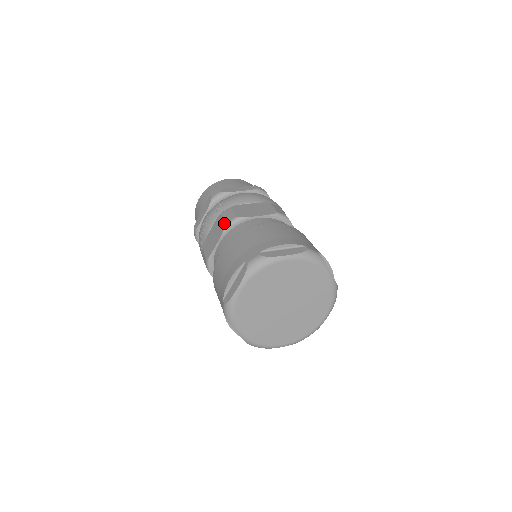
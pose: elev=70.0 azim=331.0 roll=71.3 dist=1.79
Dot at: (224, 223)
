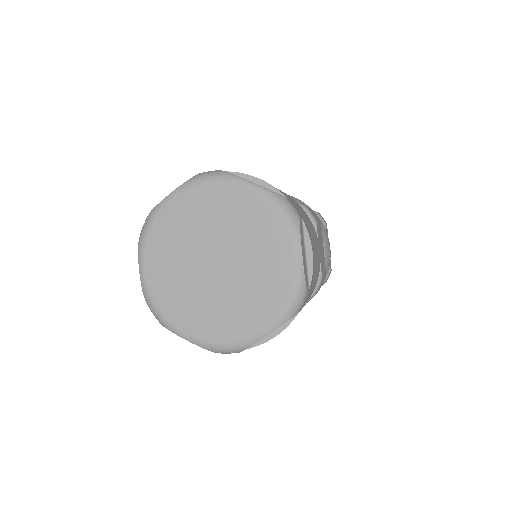
Dot at: occluded
